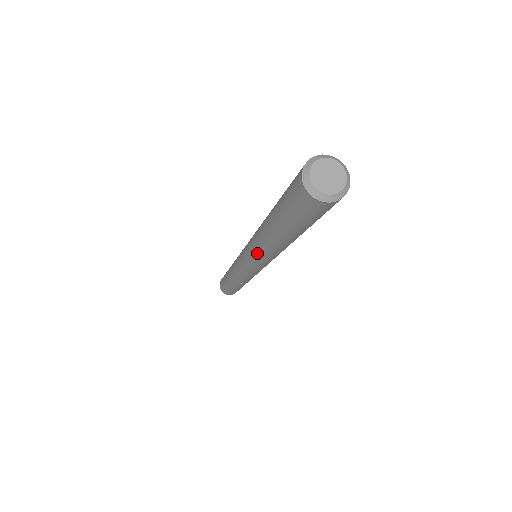
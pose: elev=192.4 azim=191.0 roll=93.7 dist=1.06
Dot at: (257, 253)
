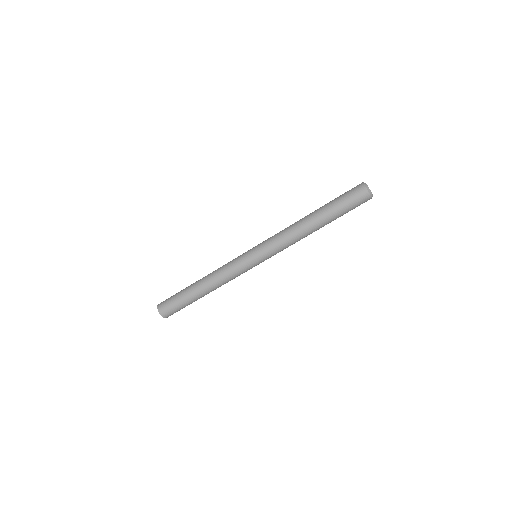
Dot at: (286, 243)
